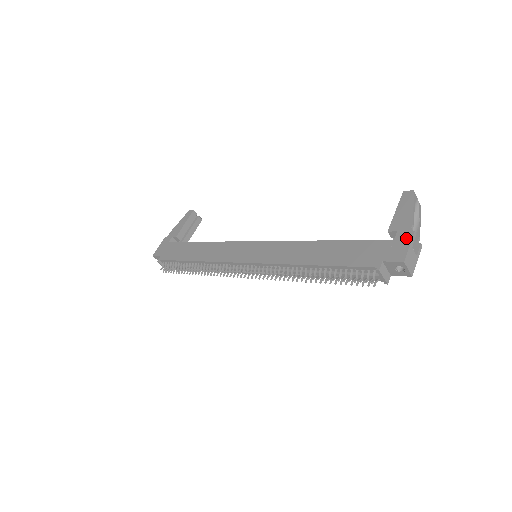
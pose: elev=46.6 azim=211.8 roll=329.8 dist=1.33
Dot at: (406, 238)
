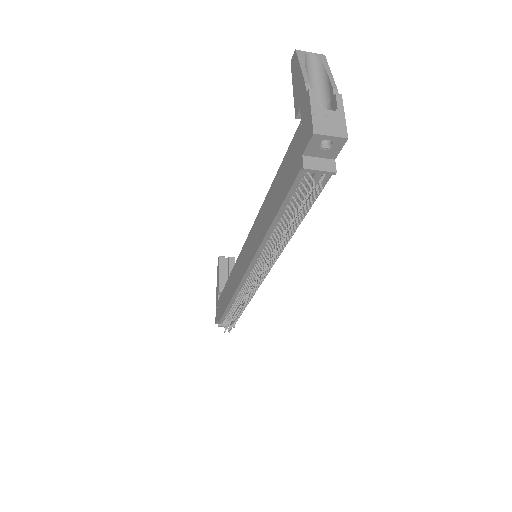
Dot at: (306, 106)
